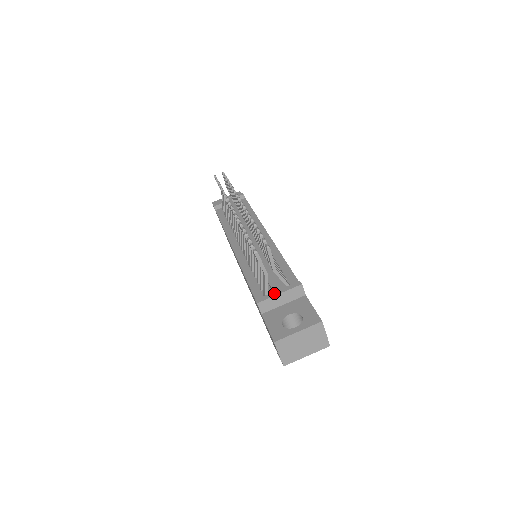
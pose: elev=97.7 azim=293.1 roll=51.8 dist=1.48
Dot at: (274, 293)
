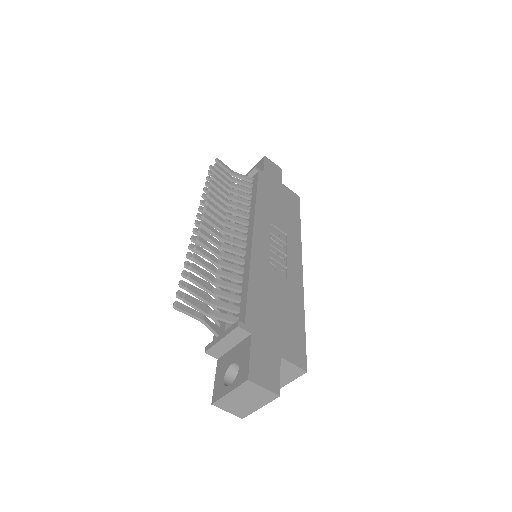
Dot at: (218, 338)
